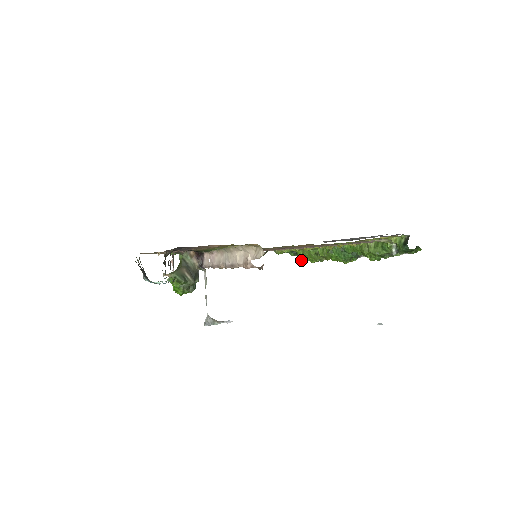
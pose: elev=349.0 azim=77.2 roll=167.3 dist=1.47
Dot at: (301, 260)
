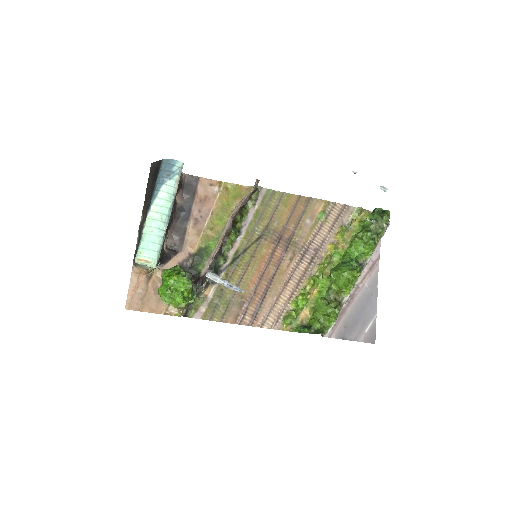
Dot at: (319, 333)
